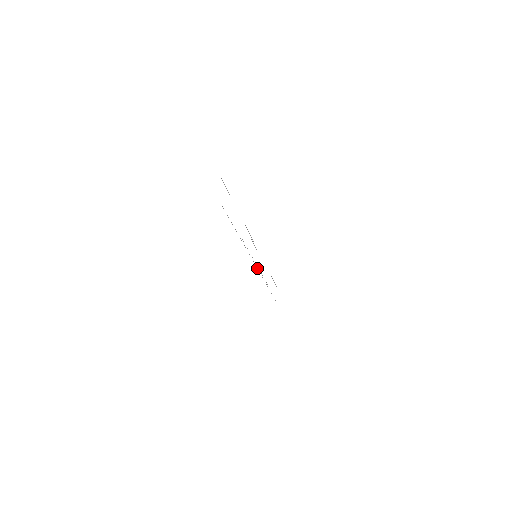
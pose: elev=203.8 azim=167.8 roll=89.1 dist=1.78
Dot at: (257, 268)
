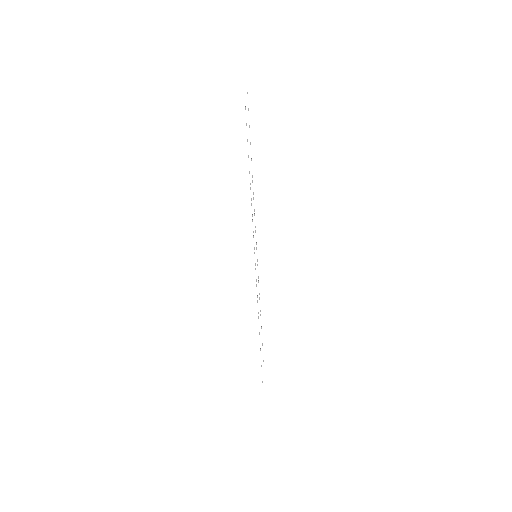
Dot at: (255, 268)
